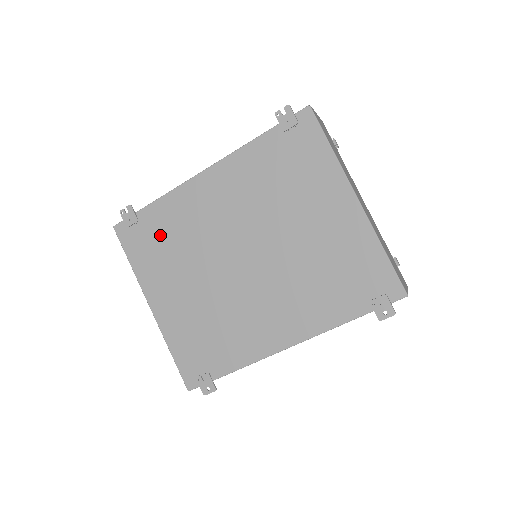
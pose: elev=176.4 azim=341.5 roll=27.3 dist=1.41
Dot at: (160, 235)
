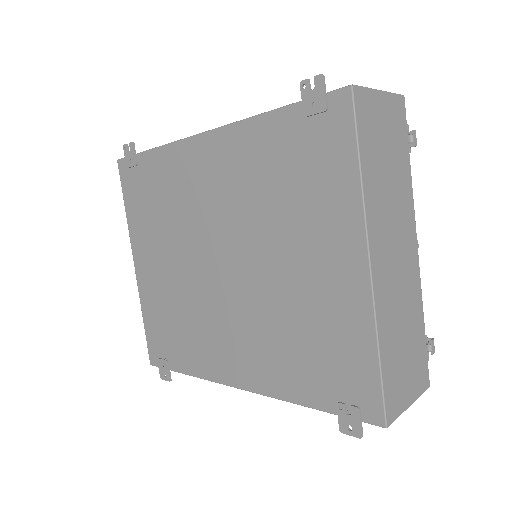
Dot at: (153, 192)
